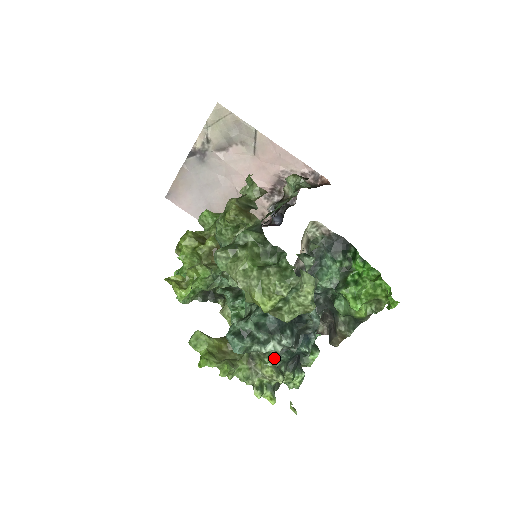
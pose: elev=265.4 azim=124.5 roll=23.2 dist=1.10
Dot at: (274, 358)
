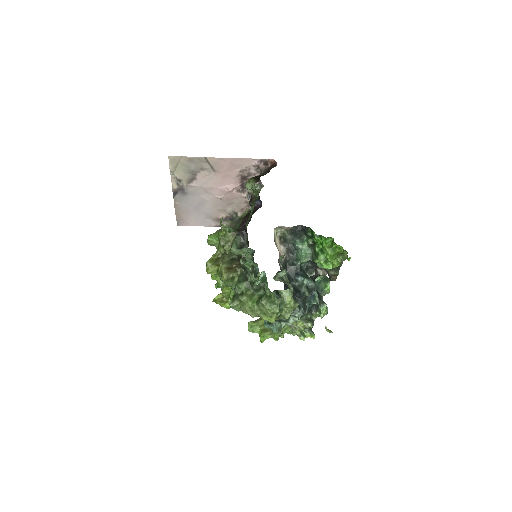
Dot at: (299, 317)
